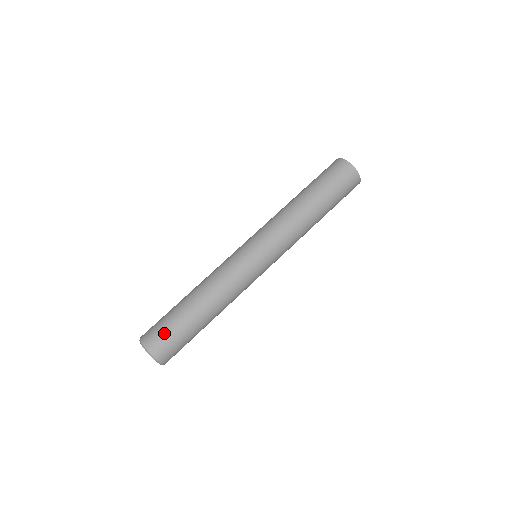
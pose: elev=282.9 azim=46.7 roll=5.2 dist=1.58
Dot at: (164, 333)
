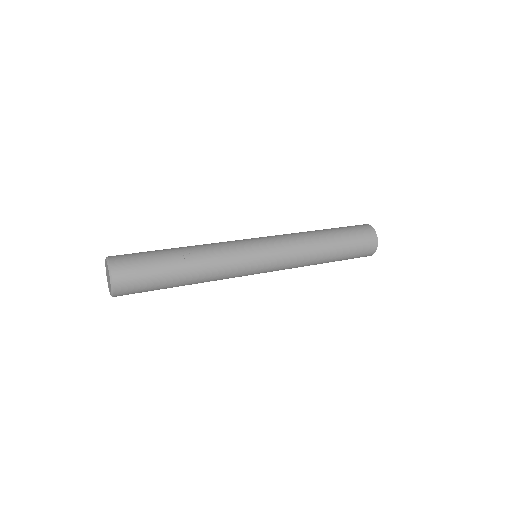
Dot at: (136, 259)
